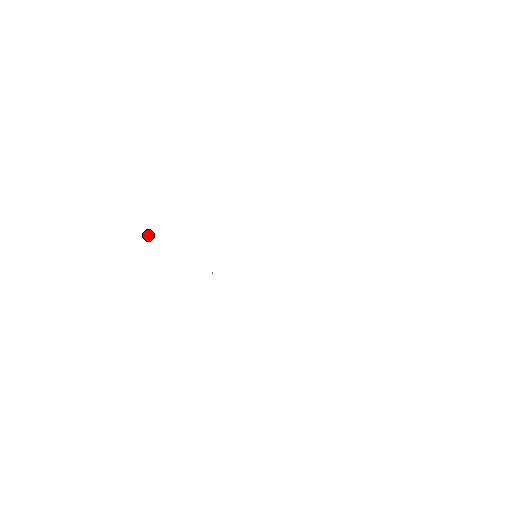
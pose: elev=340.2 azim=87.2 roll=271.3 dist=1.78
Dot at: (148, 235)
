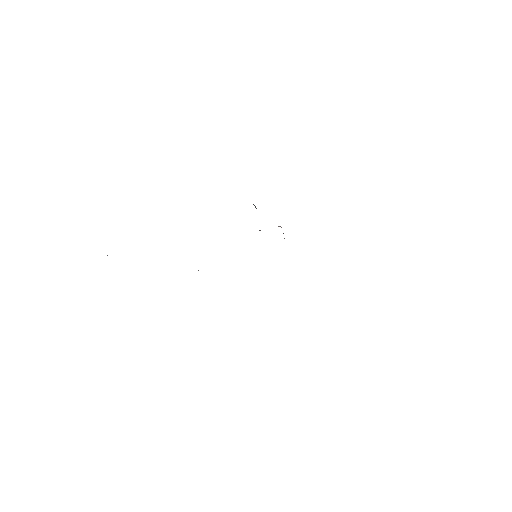
Dot at: occluded
